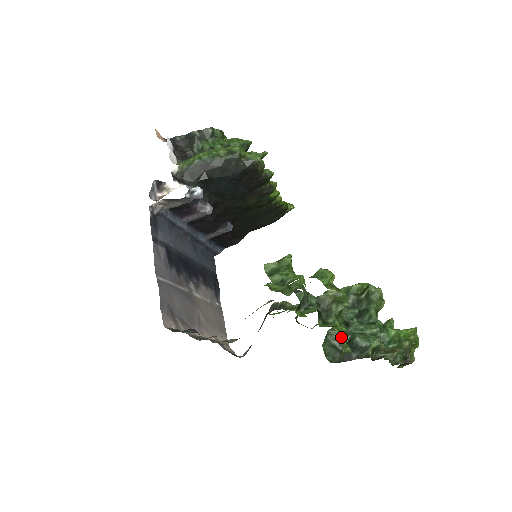
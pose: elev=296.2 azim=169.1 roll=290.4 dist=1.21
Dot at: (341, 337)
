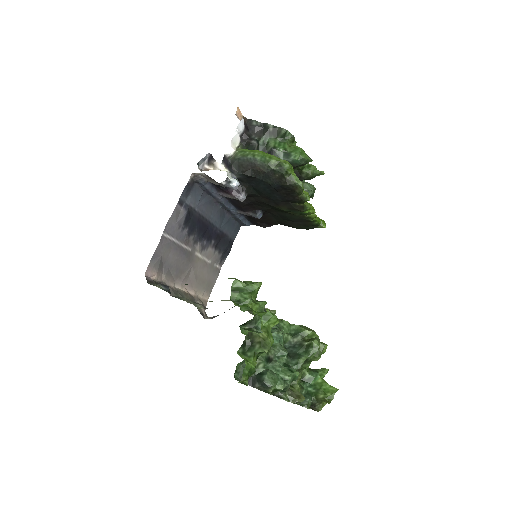
Dot at: (245, 372)
